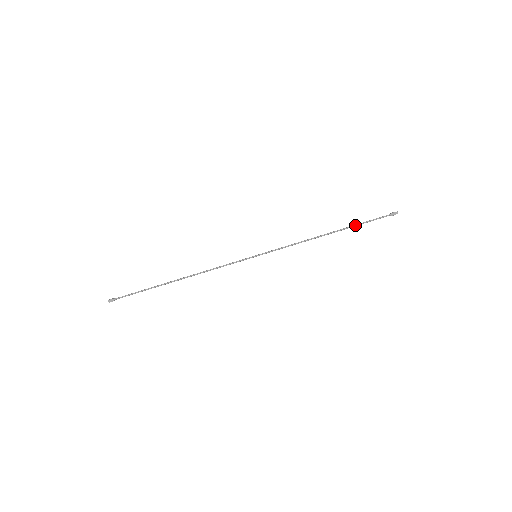
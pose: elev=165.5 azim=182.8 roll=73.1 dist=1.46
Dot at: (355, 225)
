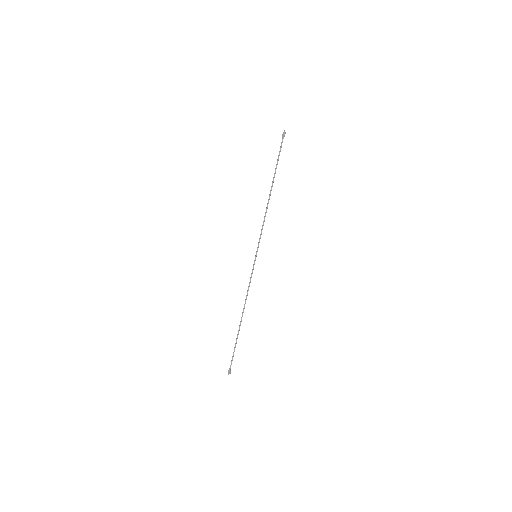
Dot at: (275, 169)
